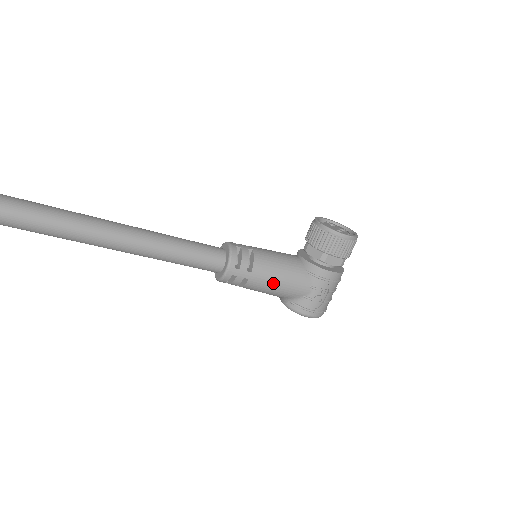
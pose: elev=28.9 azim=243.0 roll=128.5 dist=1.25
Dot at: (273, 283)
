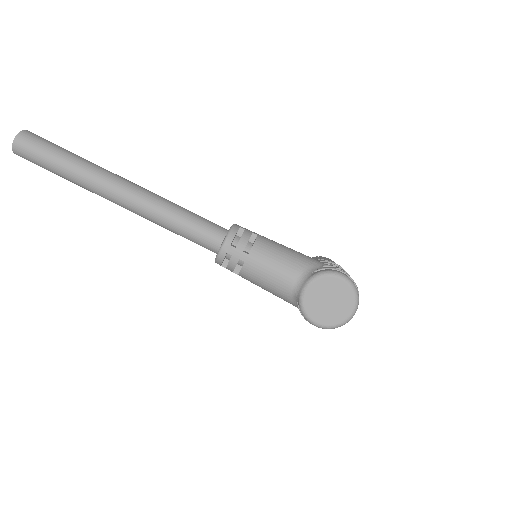
Dot at: (284, 246)
